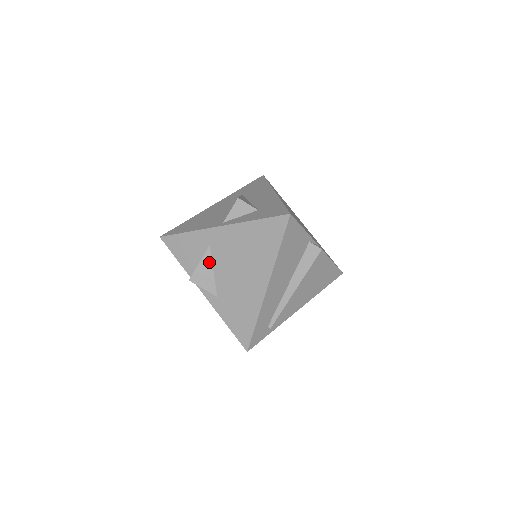
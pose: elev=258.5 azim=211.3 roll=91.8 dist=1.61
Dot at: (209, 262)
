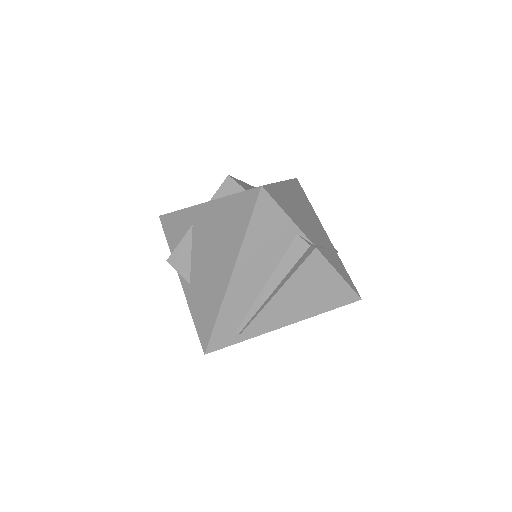
Dot at: (189, 243)
